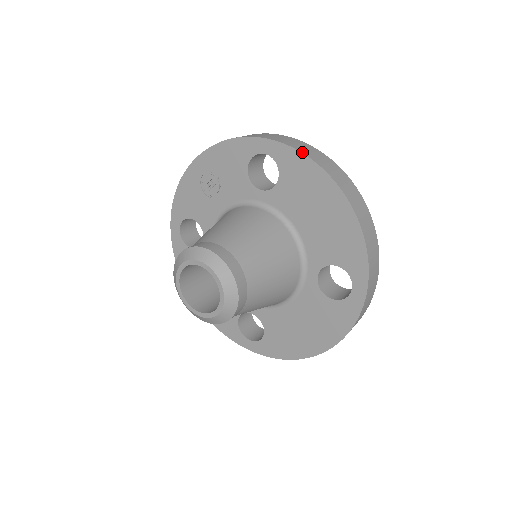
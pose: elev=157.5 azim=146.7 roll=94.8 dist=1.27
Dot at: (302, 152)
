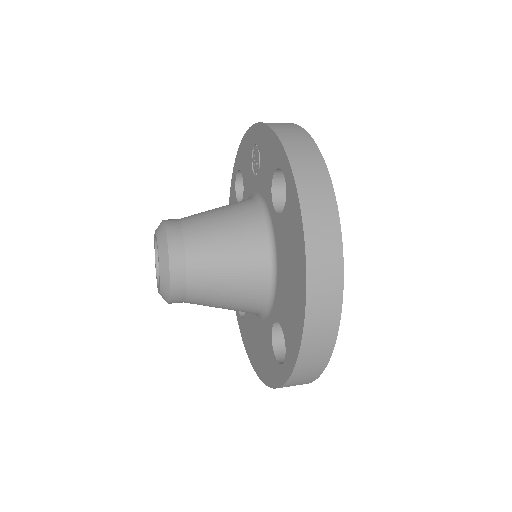
Dot at: (302, 206)
